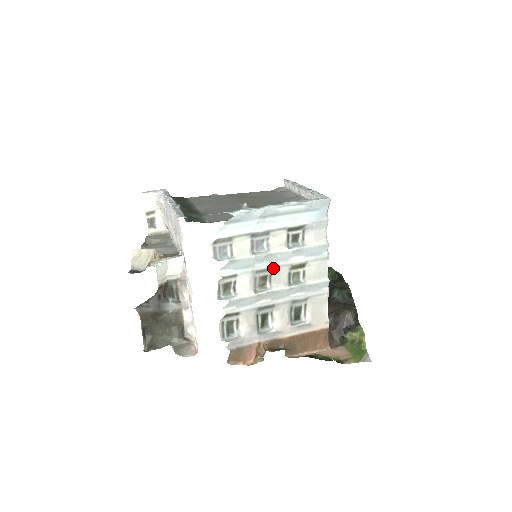
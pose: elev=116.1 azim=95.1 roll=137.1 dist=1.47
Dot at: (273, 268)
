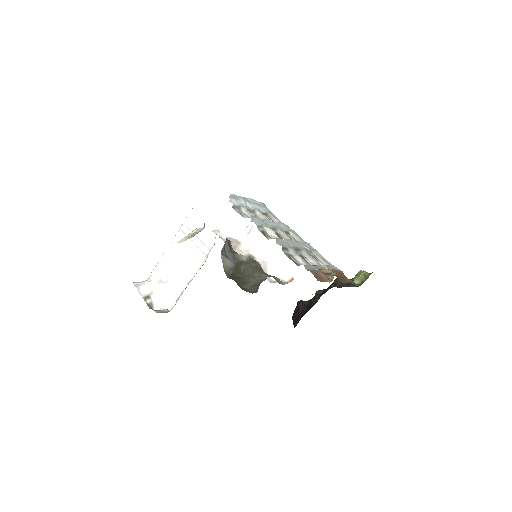
Dot at: (276, 229)
